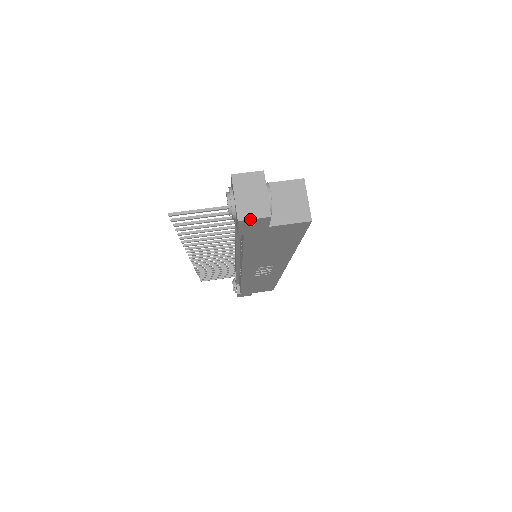
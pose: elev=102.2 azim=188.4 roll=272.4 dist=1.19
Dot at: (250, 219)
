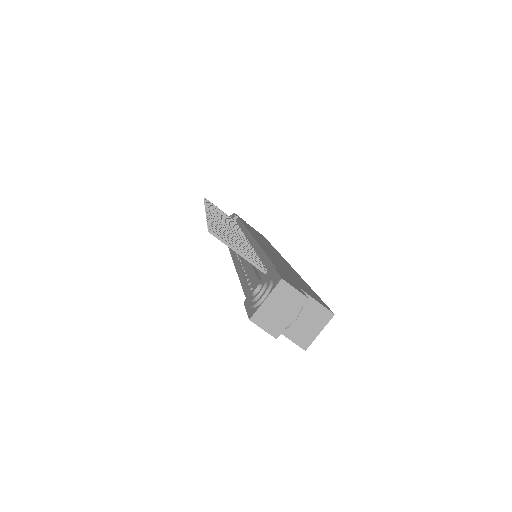
Dot at: (260, 327)
